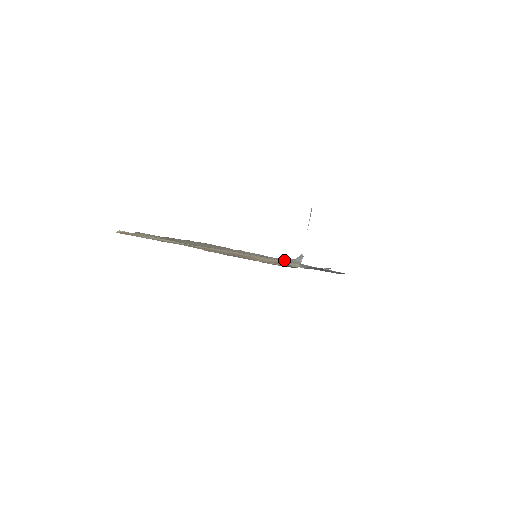
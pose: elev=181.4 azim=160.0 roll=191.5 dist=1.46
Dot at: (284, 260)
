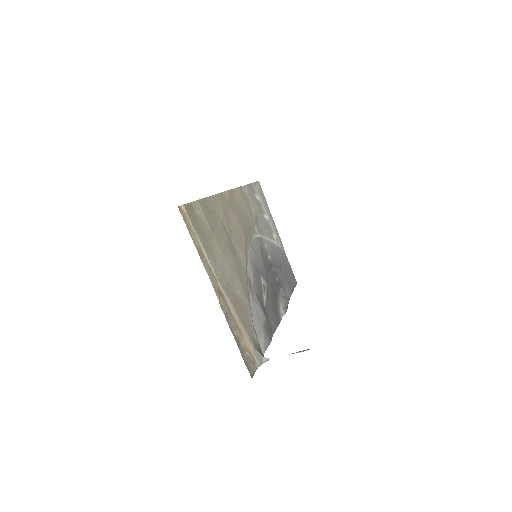
Dot at: (257, 351)
